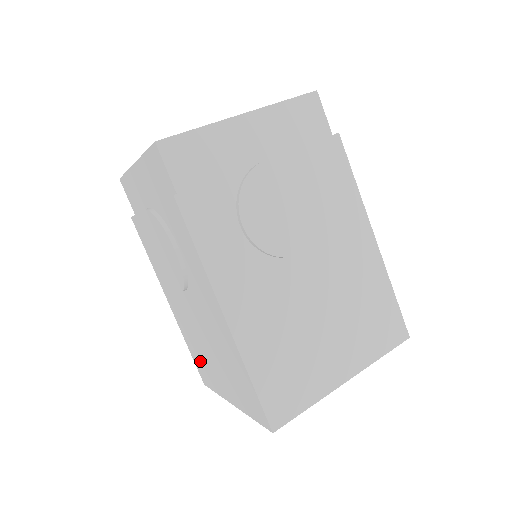
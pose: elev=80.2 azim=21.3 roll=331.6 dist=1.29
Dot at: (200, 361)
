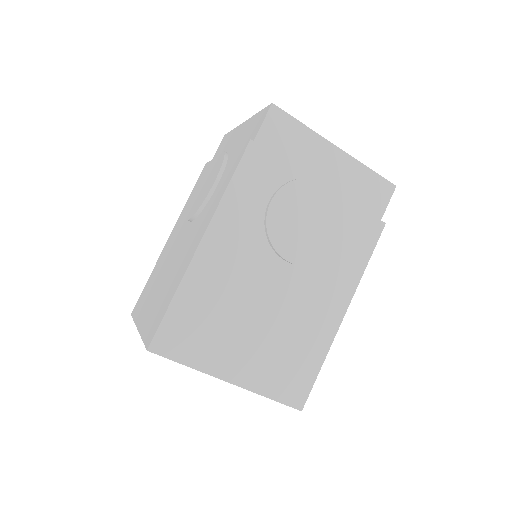
Dot at: (147, 289)
